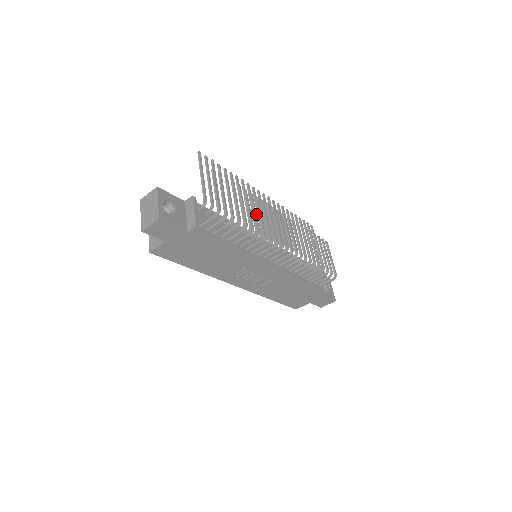
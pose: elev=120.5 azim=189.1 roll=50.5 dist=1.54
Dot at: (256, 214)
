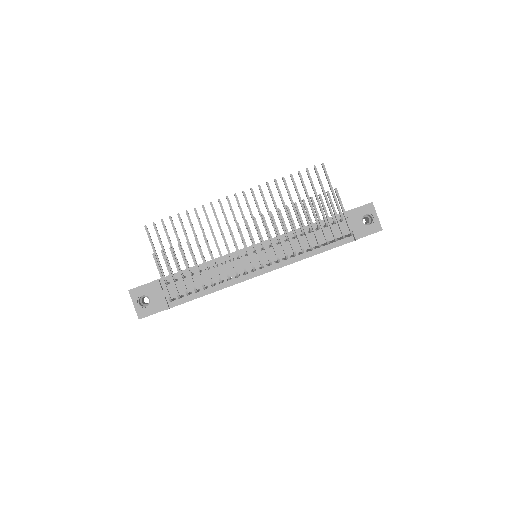
Dot at: (213, 259)
